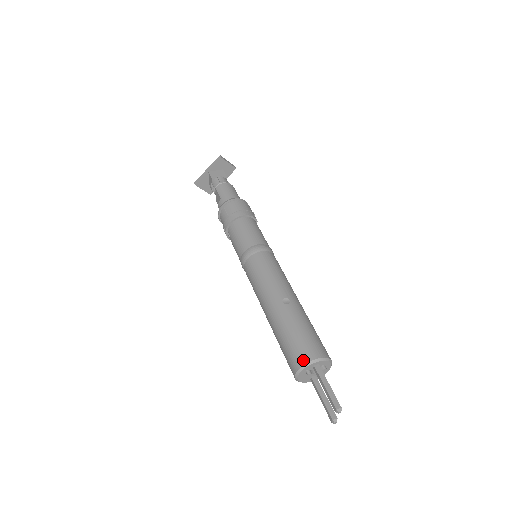
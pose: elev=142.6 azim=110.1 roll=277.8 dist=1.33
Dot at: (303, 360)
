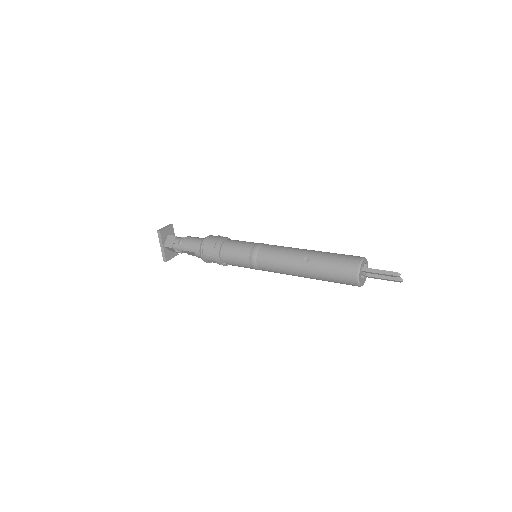
Dot at: (354, 275)
